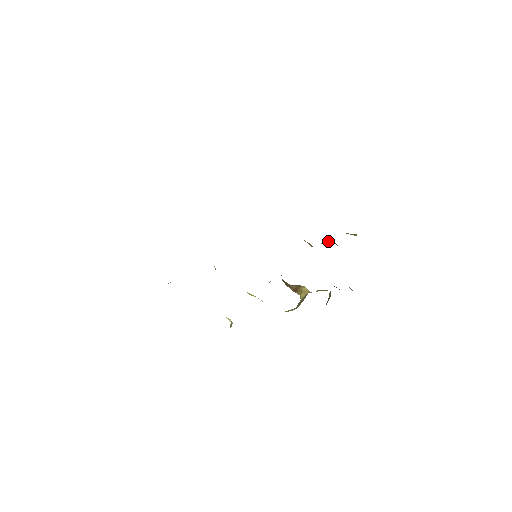
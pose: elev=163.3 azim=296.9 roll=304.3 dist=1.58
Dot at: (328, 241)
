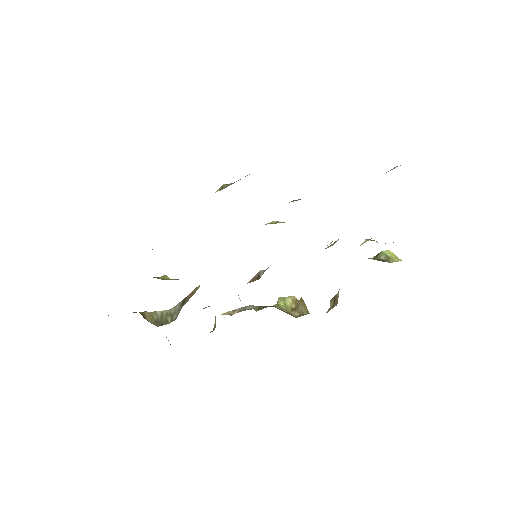
Dot at: occluded
